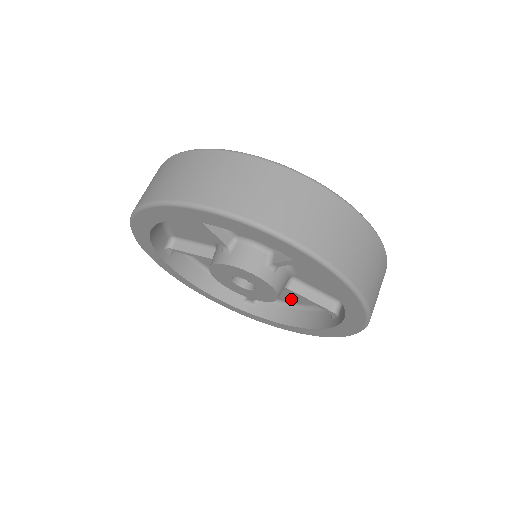
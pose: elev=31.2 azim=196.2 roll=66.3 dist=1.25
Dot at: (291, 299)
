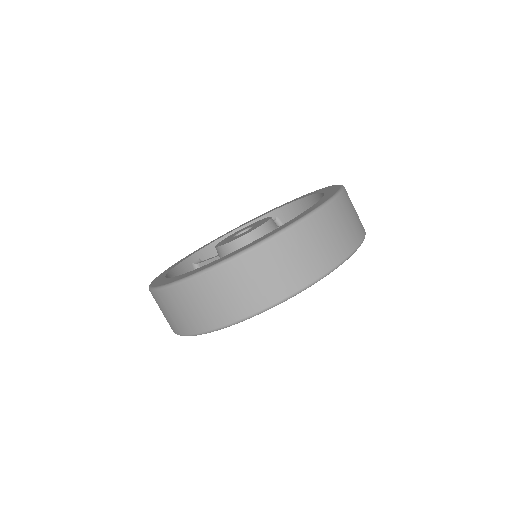
Dot at: occluded
